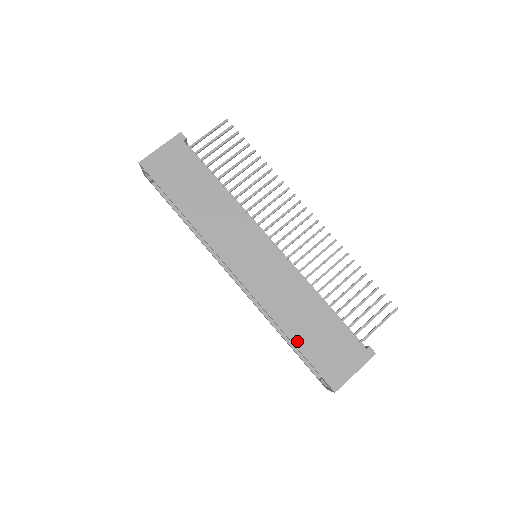
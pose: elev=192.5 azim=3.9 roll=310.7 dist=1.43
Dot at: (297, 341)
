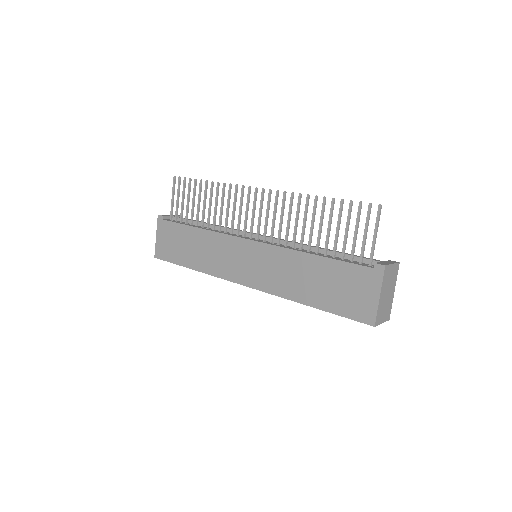
Dot at: (317, 304)
